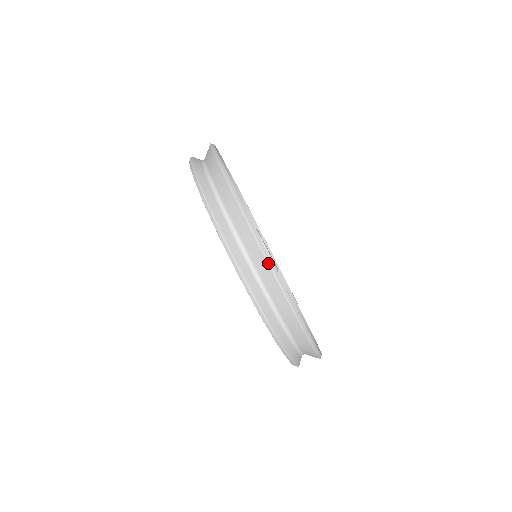
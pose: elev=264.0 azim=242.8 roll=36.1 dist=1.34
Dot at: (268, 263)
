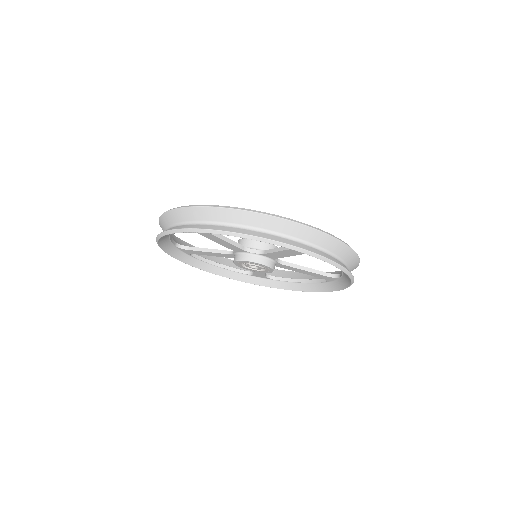
Dot at: (346, 245)
